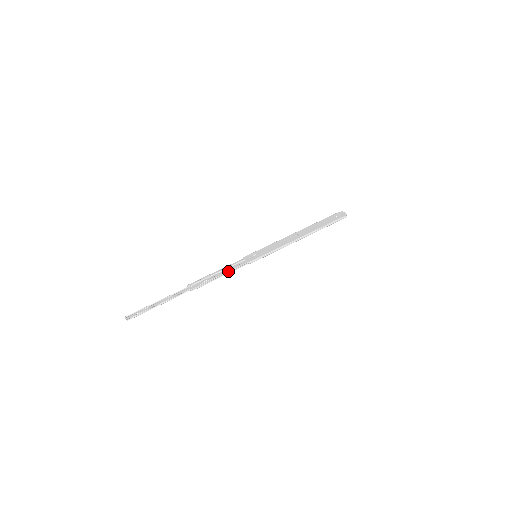
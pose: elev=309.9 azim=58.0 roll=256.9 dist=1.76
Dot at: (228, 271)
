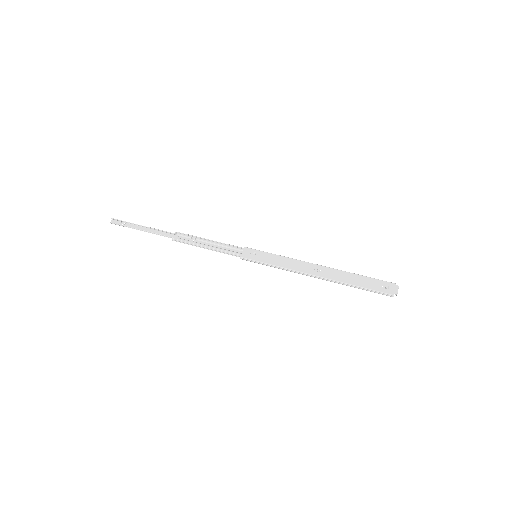
Dot at: (216, 249)
